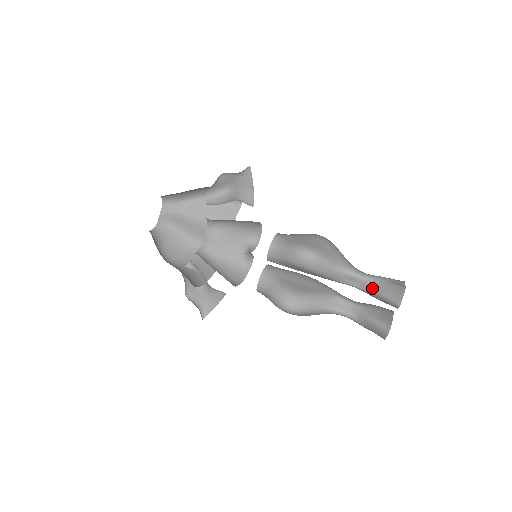
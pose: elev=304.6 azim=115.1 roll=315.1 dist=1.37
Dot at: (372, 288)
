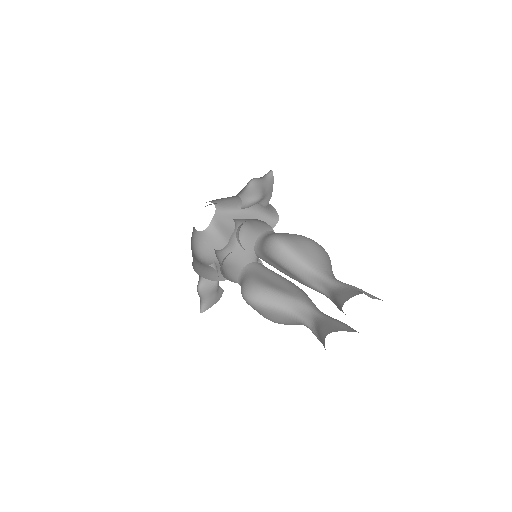
Dot at: (333, 292)
